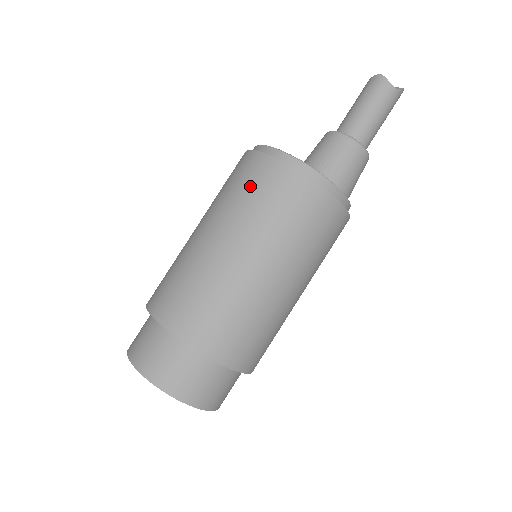
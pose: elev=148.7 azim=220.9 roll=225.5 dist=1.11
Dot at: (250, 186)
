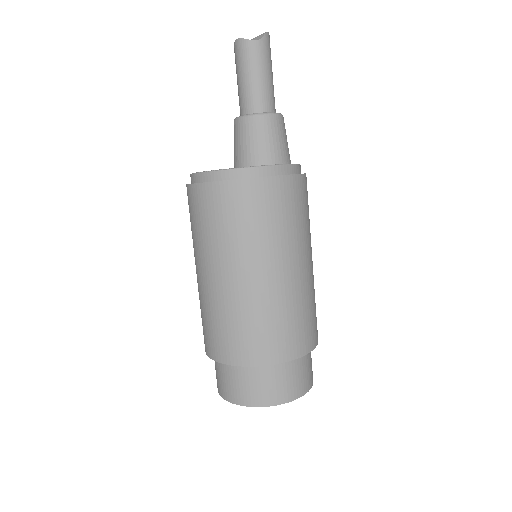
Dot at: (204, 218)
